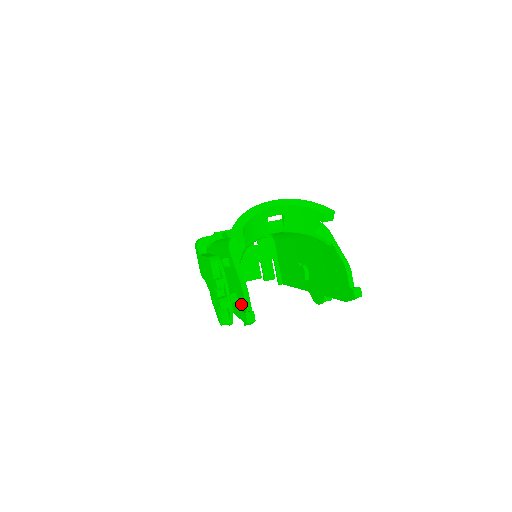
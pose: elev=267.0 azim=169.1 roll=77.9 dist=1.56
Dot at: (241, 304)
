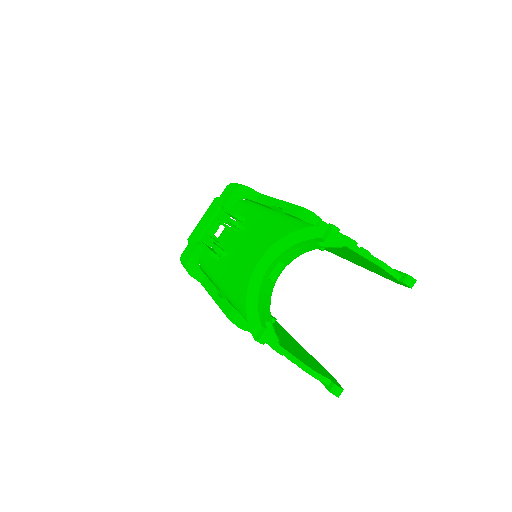
Dot at: occluded
